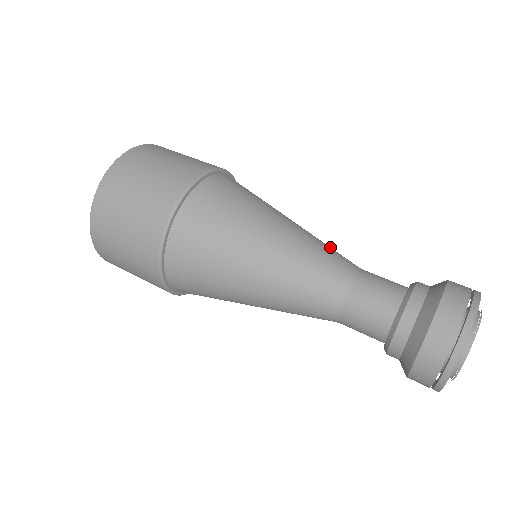
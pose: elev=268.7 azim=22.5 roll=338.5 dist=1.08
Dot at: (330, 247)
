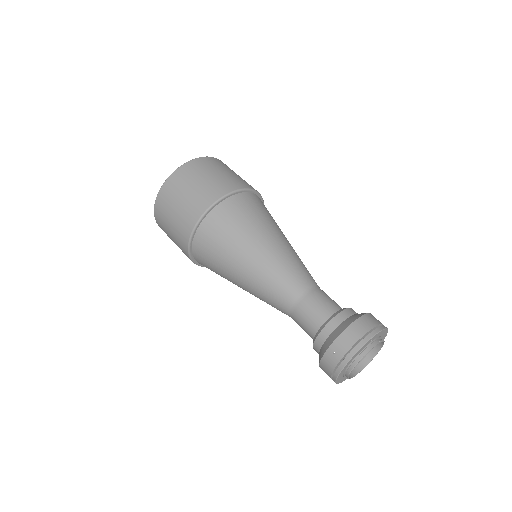
Dot at: occluded
